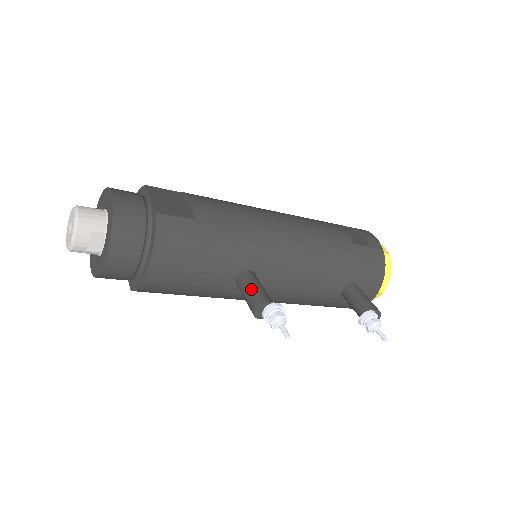
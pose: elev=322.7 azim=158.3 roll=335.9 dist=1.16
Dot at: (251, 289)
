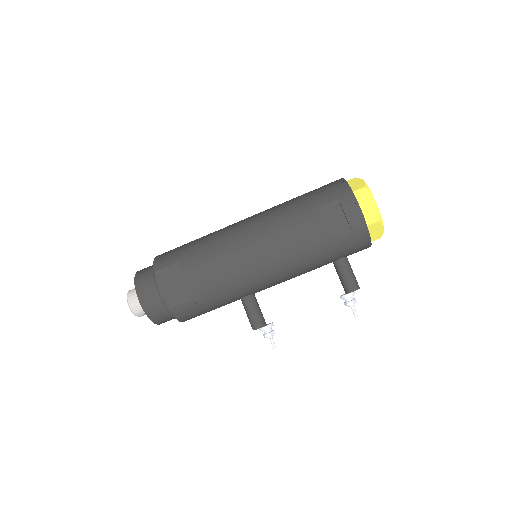
Dot at: (248, 316)
